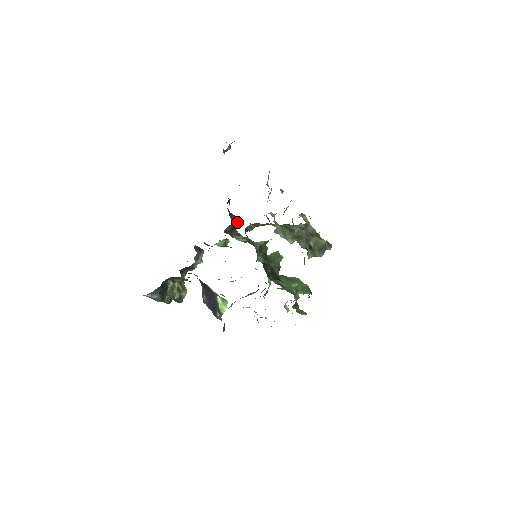
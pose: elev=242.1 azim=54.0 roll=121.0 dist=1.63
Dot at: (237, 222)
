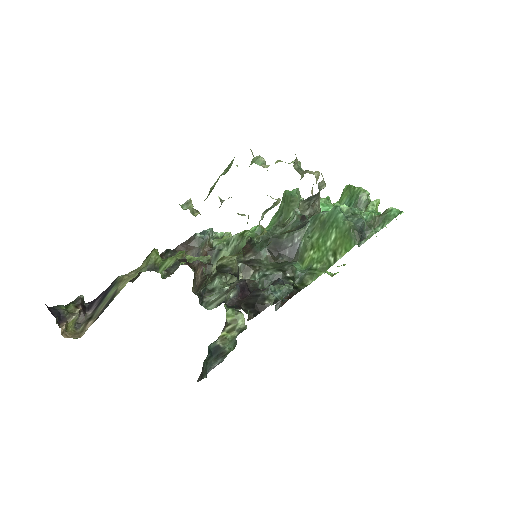
Dot at: (204, 237)
